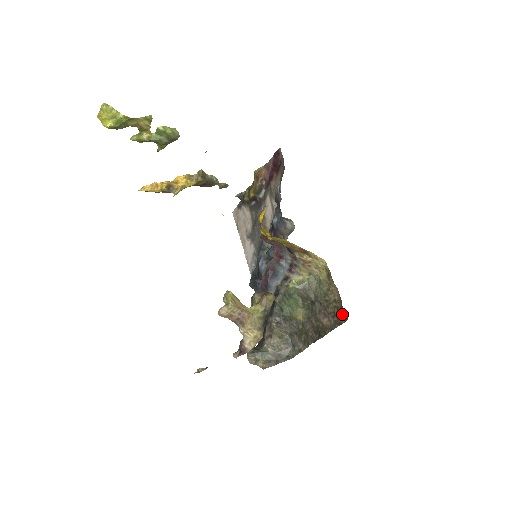
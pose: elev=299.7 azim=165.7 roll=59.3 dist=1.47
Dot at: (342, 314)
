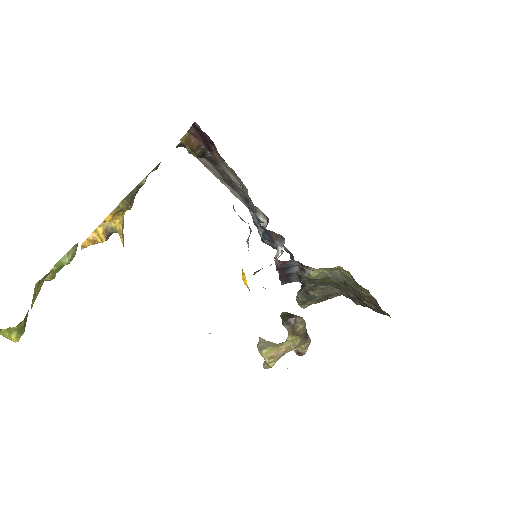
Dot at: (382, 310)
